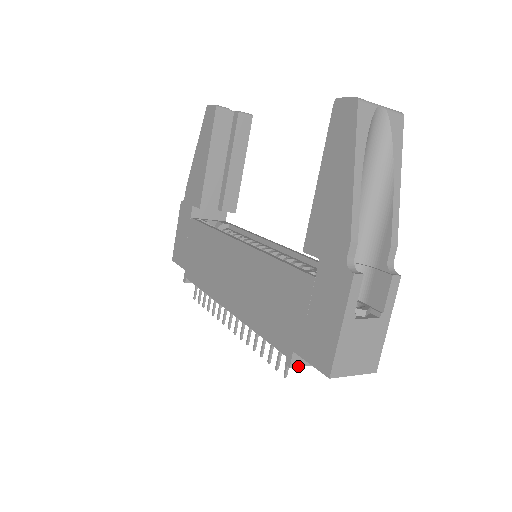
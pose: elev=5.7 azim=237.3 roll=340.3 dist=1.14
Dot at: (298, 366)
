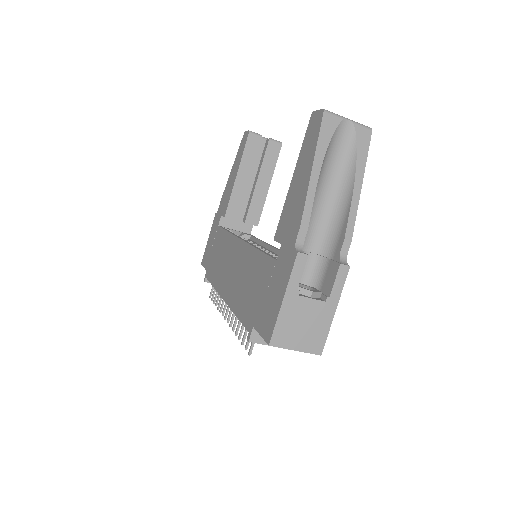
Dot at: (257, 342)
